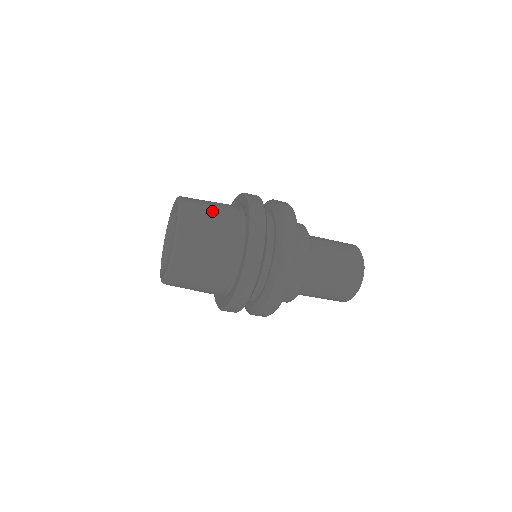
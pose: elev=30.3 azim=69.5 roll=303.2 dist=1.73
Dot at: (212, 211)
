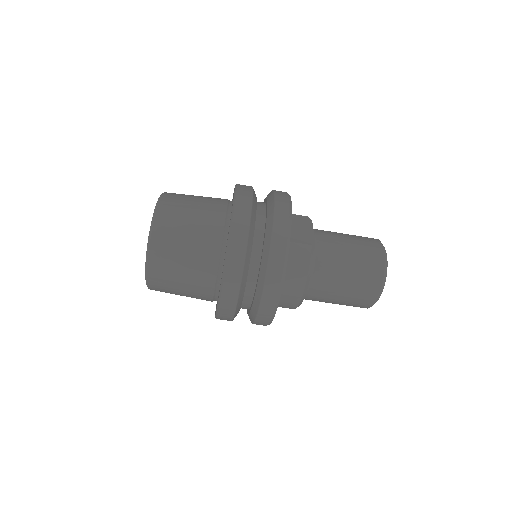
Dot at: occluded
